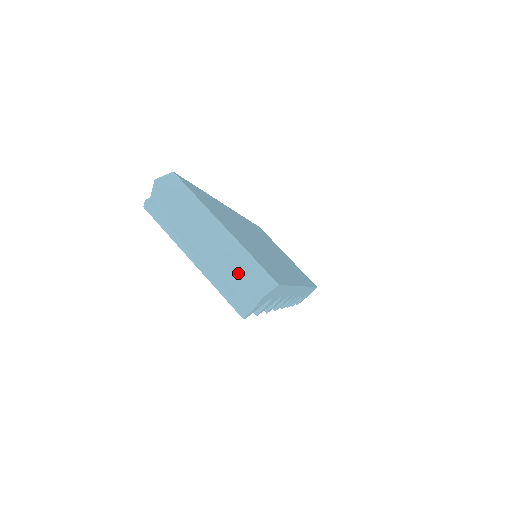
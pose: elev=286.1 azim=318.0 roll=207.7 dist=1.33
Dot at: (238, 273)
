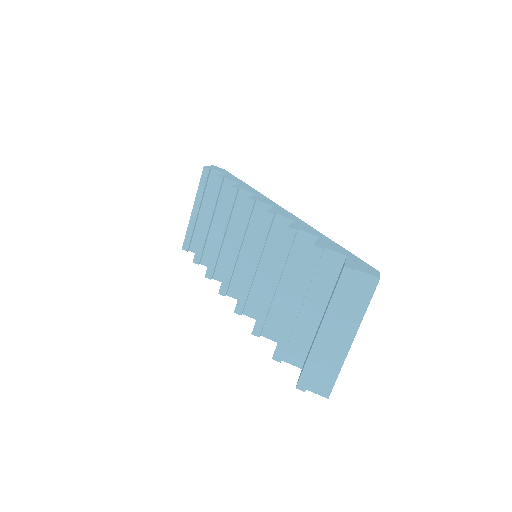
Dot at: (336, 375)
